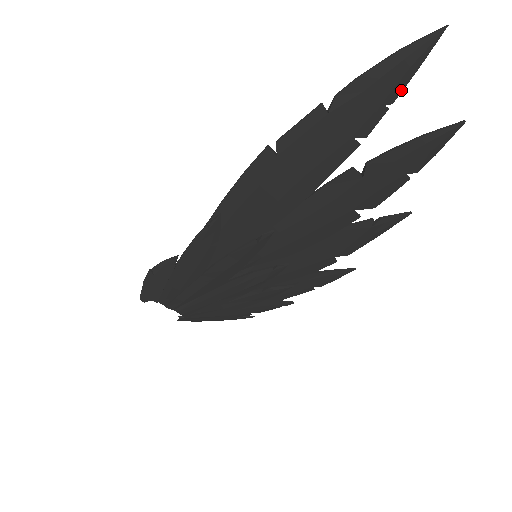
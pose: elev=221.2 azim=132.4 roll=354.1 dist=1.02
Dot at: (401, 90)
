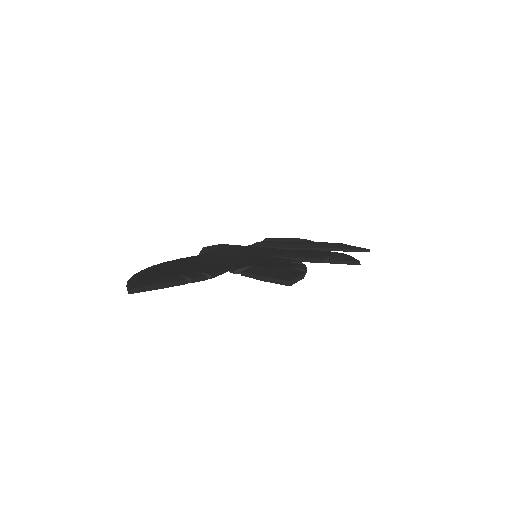
Dot at: (177, 285)
